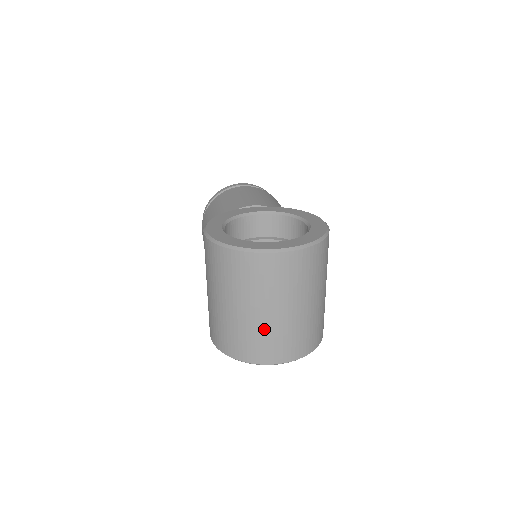
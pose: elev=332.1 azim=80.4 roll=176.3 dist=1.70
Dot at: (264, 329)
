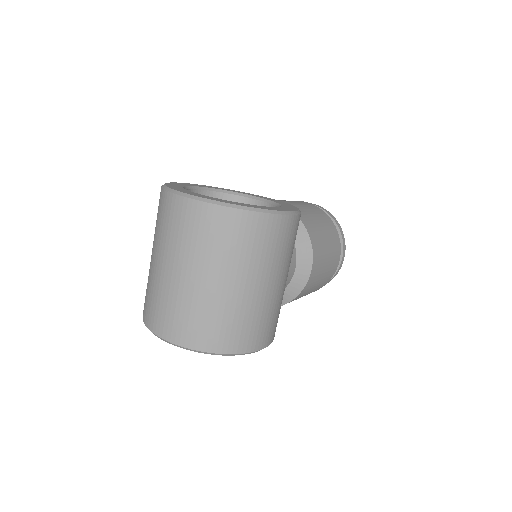
Dot at: (162, 288)
